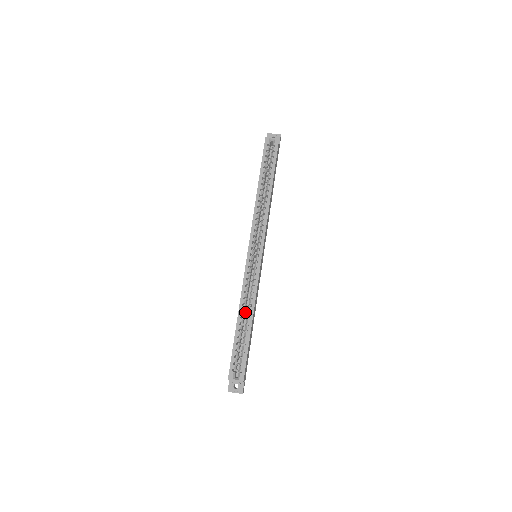
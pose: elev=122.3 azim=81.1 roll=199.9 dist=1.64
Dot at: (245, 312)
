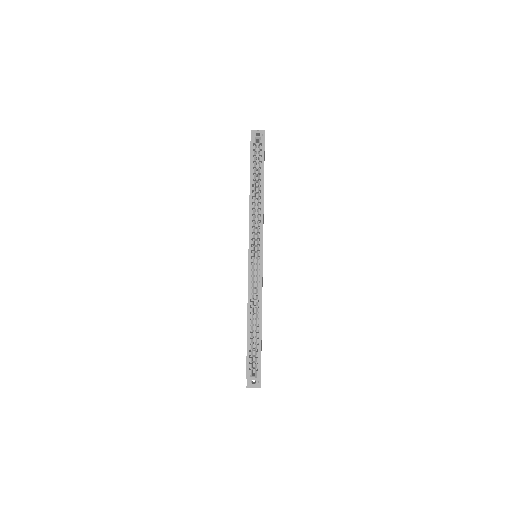
Dot at: (253, 313)
